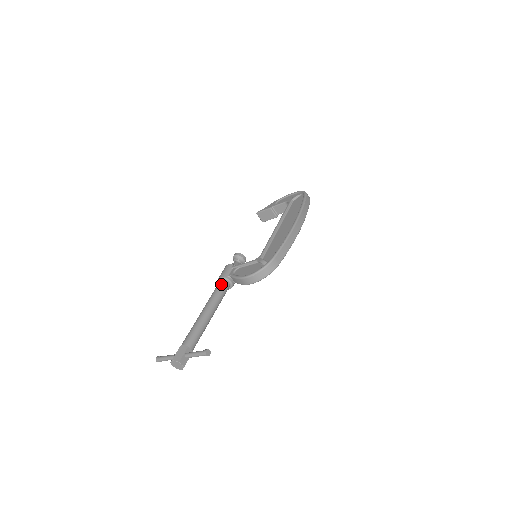
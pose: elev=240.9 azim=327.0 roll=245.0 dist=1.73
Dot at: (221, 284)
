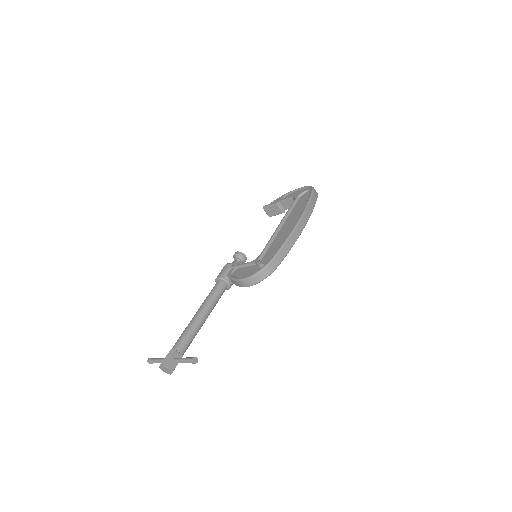
Dot at: (218, 285)
